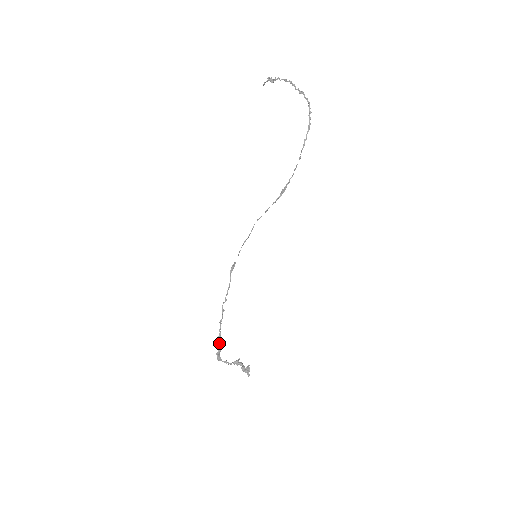
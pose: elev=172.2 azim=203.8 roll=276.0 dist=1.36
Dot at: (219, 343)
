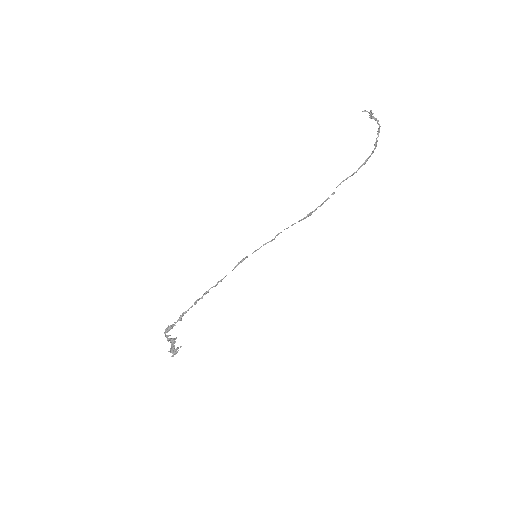
Dot at: (181, 320)
